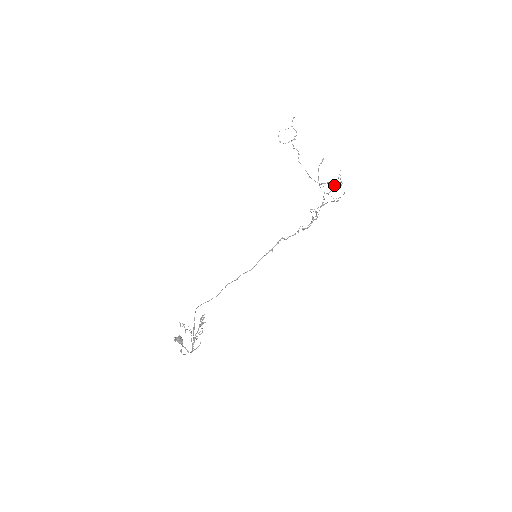
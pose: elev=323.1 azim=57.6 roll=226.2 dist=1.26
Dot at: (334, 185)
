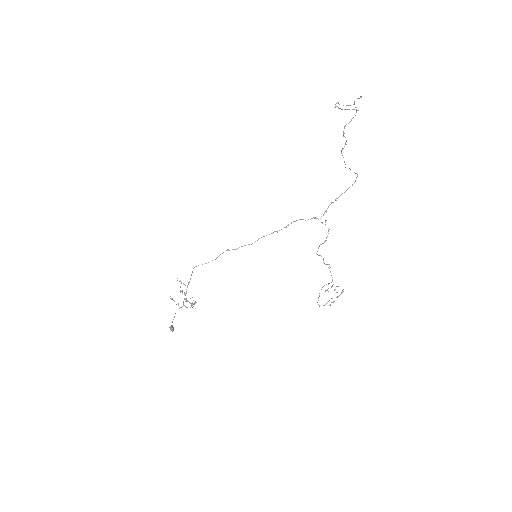
Dot at: (330, 305)
